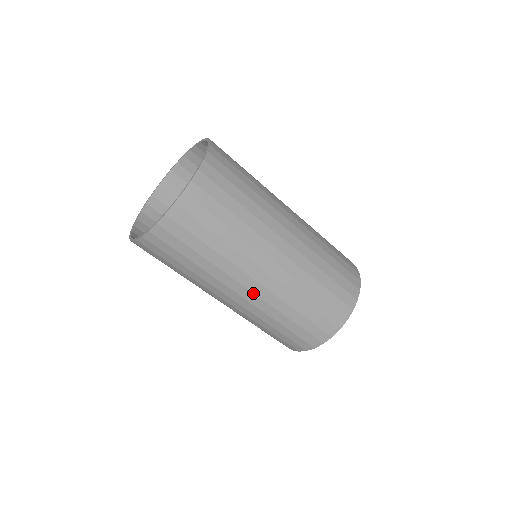
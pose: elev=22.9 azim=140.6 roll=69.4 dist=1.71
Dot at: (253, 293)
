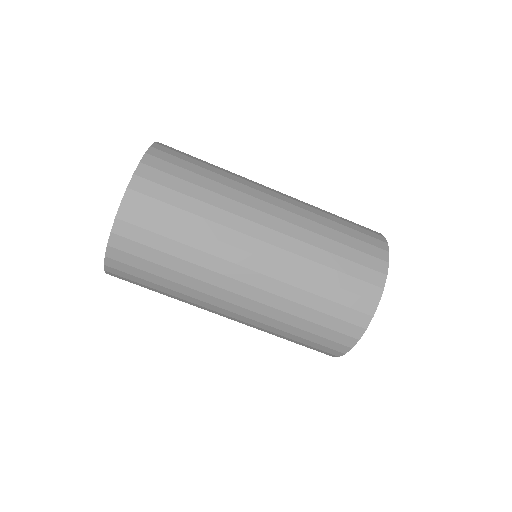
Dot at: occluded
